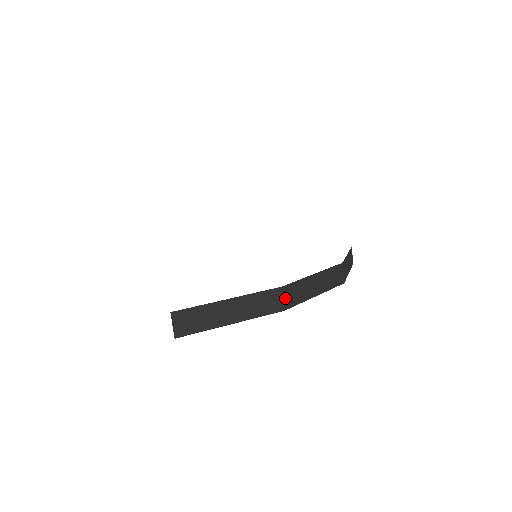
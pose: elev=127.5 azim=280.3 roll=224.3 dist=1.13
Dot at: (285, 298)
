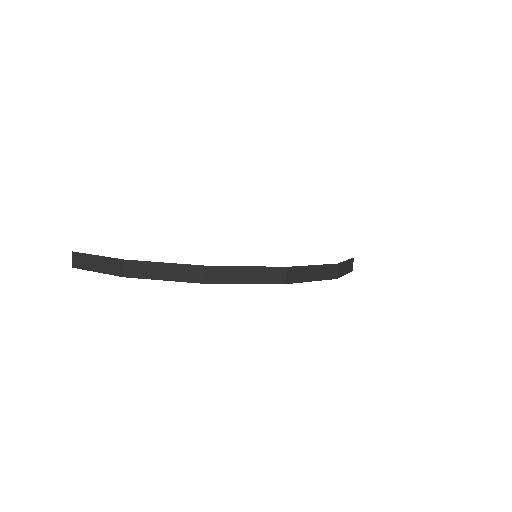
Dot at: (126, 269)
